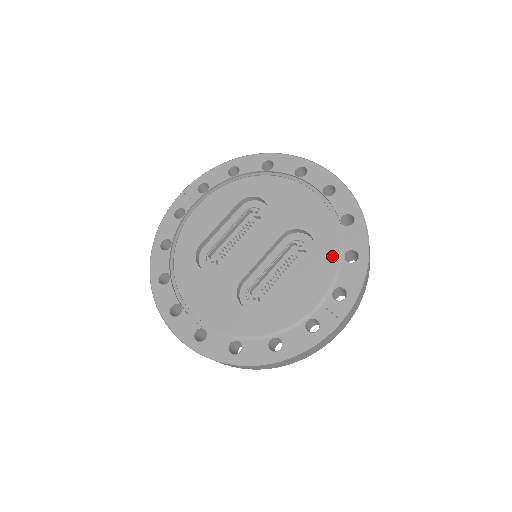
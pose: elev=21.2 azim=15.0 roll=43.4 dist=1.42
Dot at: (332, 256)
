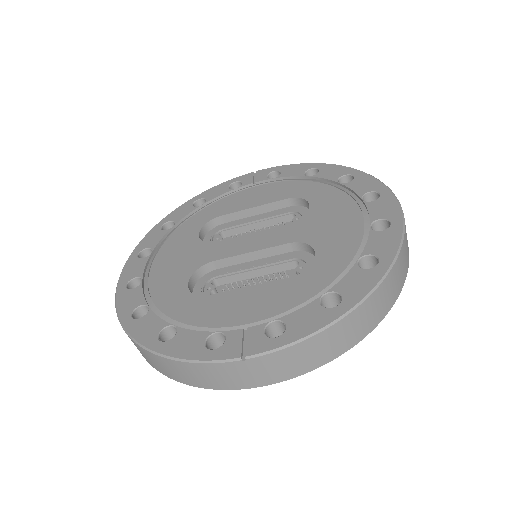
Dot at: (313, 288)
